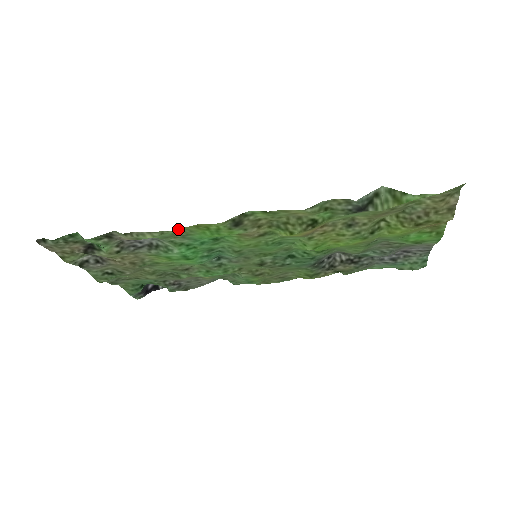
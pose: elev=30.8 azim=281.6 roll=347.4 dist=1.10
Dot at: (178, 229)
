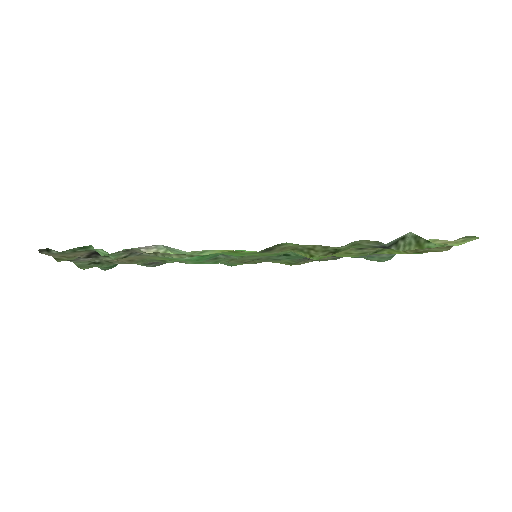
Dot at: occluded
